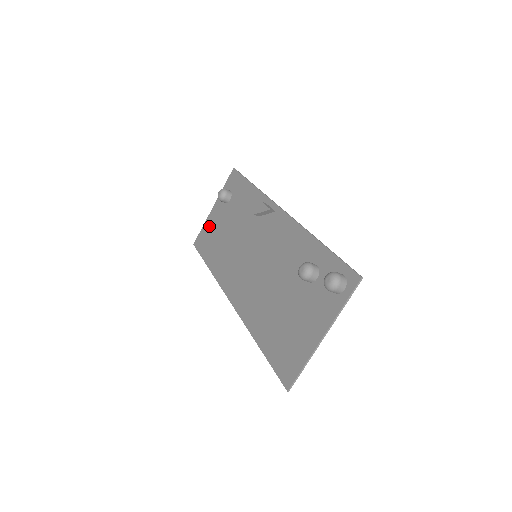
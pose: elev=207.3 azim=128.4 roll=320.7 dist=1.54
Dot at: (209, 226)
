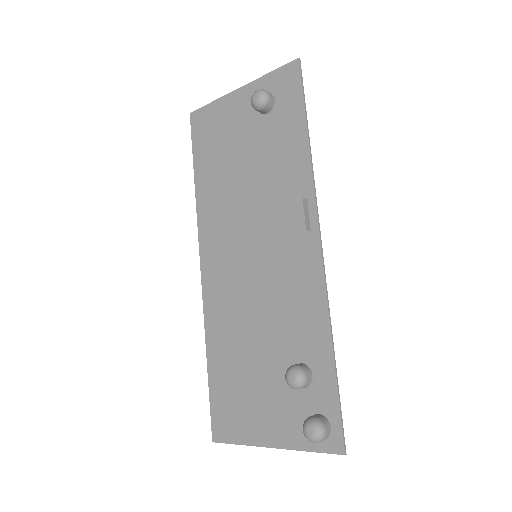
Dot at: (221, 116)
